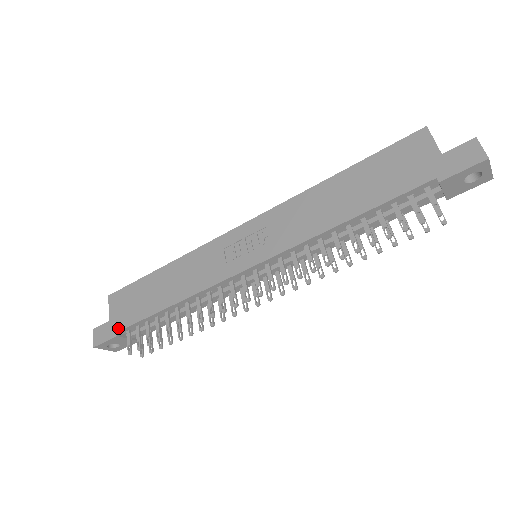
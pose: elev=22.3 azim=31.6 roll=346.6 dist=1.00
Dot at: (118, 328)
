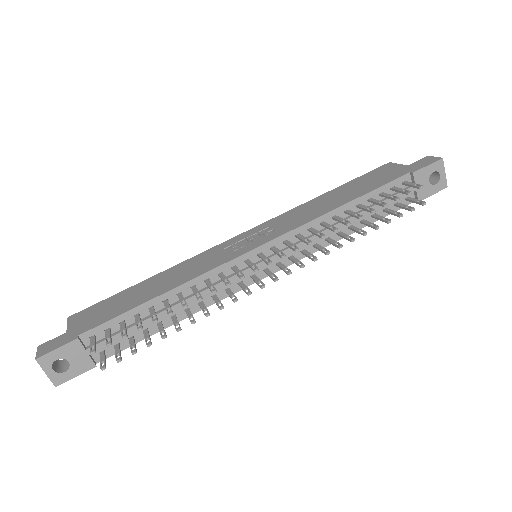
Dot at: (80, 332)
